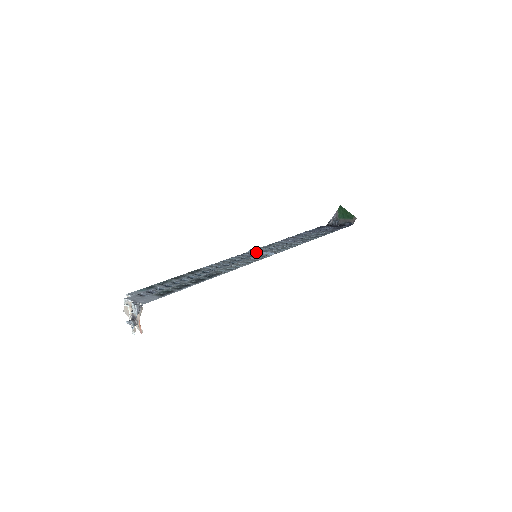
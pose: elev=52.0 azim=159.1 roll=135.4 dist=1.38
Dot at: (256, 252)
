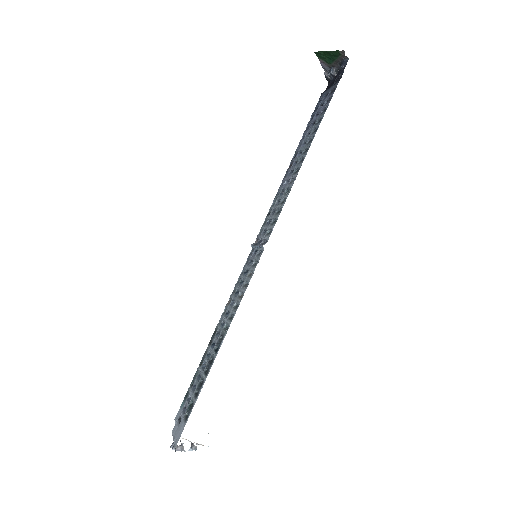
Dot at: (255, 247)
